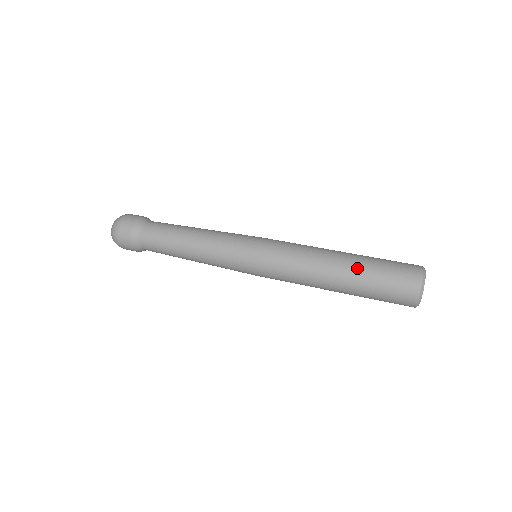
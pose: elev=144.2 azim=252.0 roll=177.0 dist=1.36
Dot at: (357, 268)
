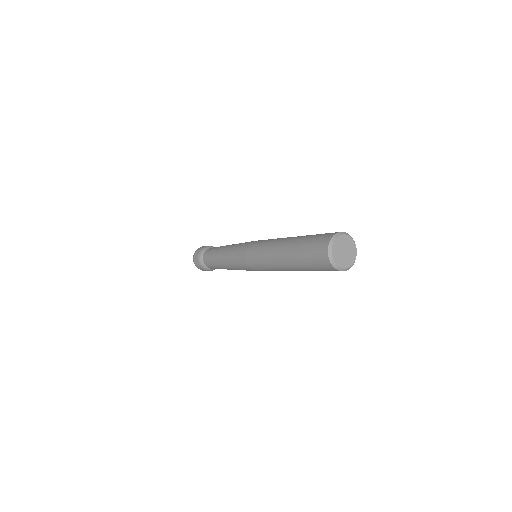
Dot at: (296, 240)
